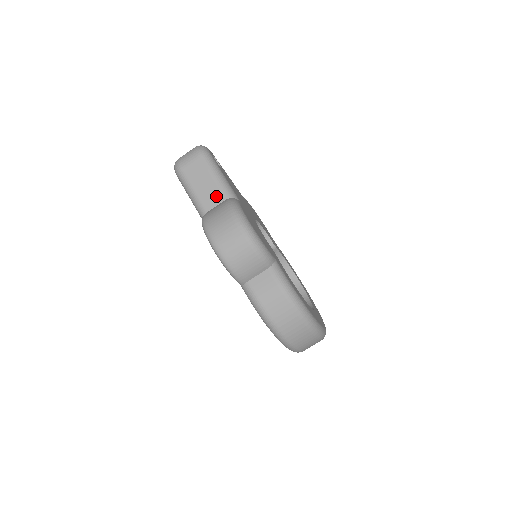
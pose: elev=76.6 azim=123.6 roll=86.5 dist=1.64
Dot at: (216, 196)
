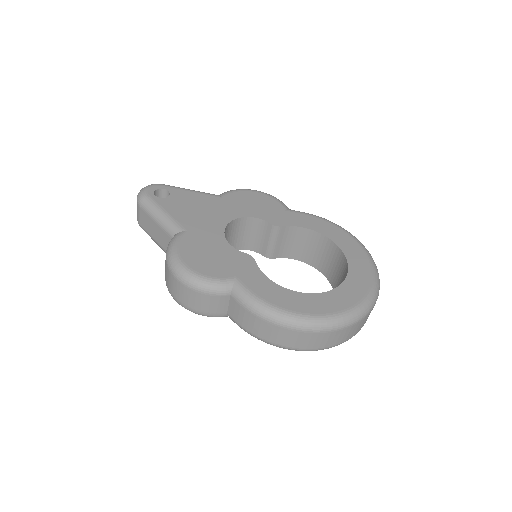
Dot at: (166, 239)
